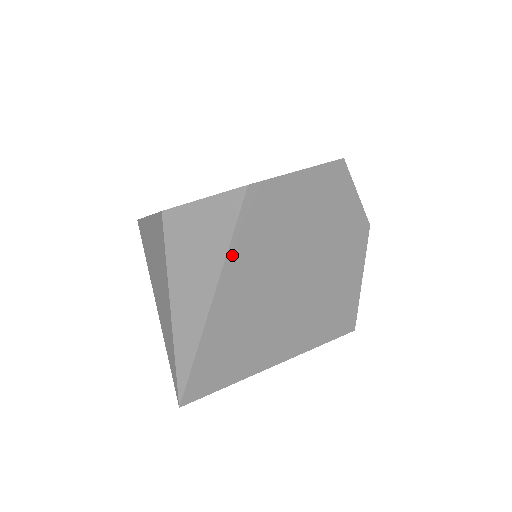
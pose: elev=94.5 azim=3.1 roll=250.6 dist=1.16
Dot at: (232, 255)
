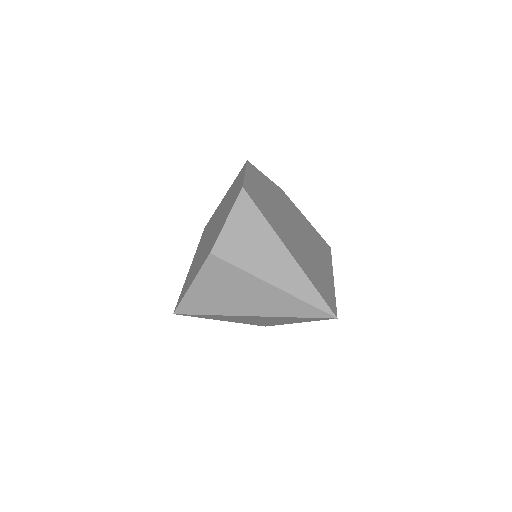
Dot at: (271, 225)
